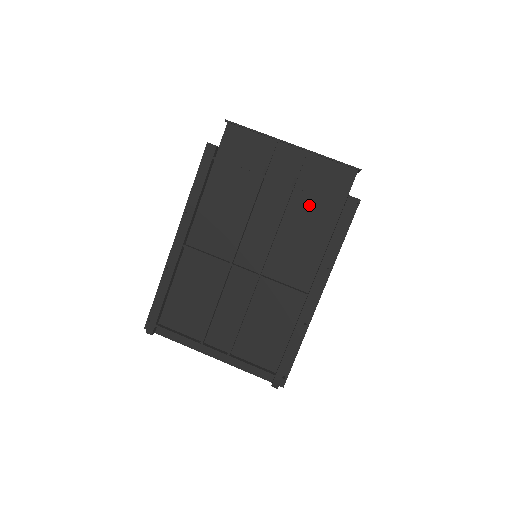
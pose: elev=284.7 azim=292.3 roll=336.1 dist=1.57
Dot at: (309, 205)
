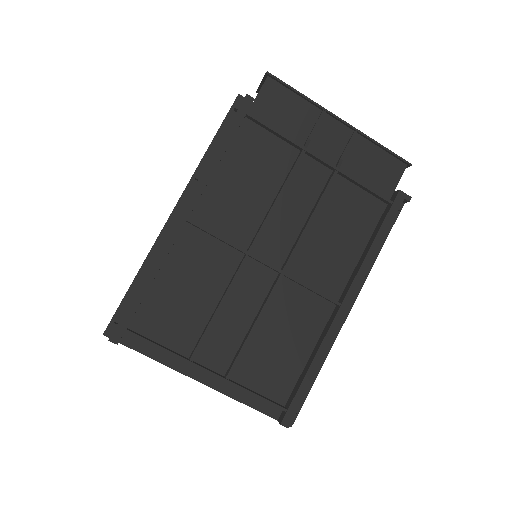
Dot at: (351, 195)
